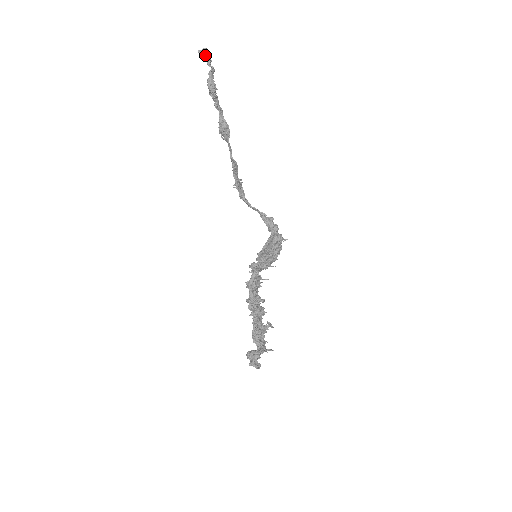
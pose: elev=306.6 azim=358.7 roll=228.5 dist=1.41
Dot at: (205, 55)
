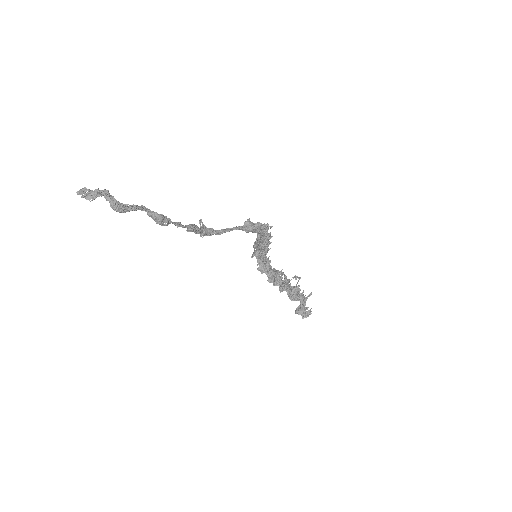
Dot at: (89, 193)
